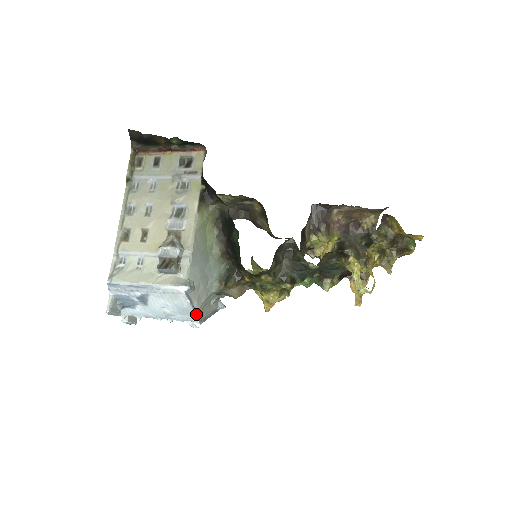
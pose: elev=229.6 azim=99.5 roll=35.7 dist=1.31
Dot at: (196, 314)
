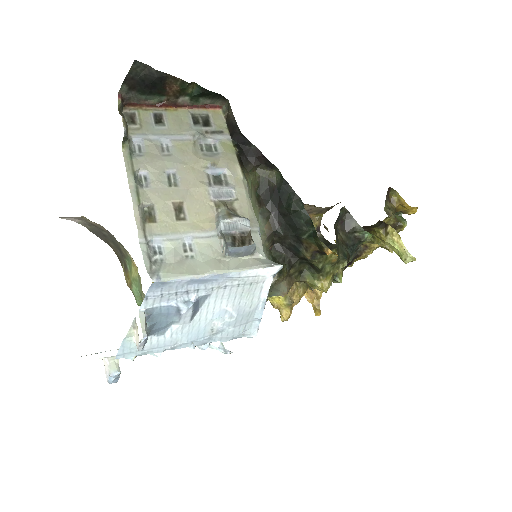
Dot at: (260, 319)
